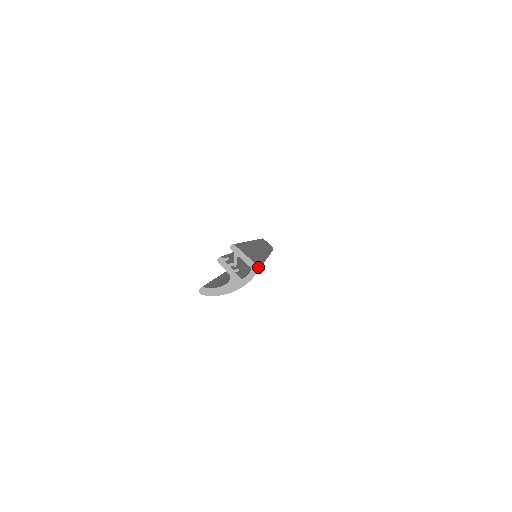
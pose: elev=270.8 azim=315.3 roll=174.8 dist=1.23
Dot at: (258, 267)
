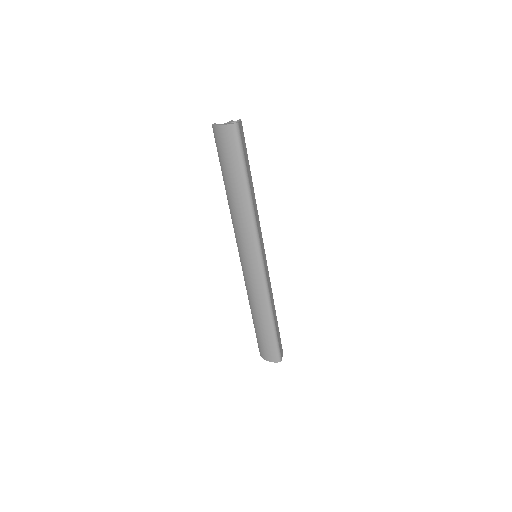
Dot at: (239, 134)
